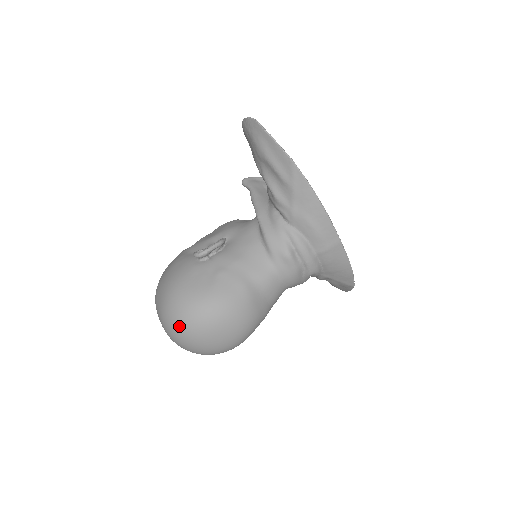
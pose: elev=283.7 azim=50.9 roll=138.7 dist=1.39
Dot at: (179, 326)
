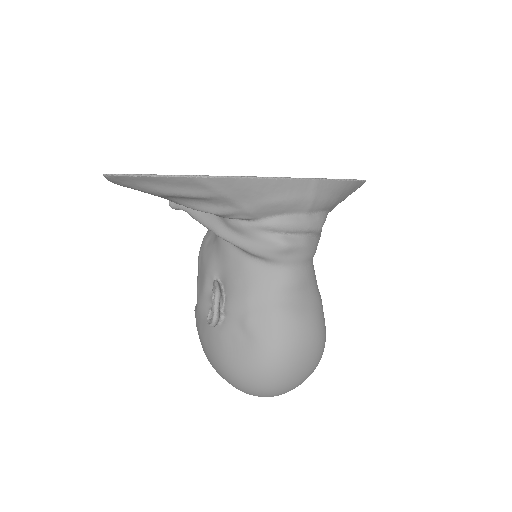
Dot at: (265, 393)
